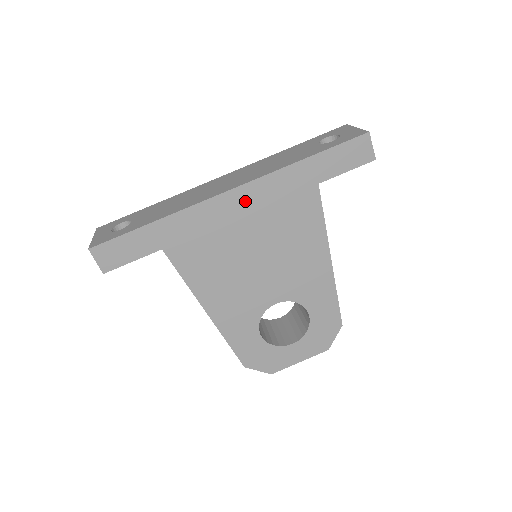
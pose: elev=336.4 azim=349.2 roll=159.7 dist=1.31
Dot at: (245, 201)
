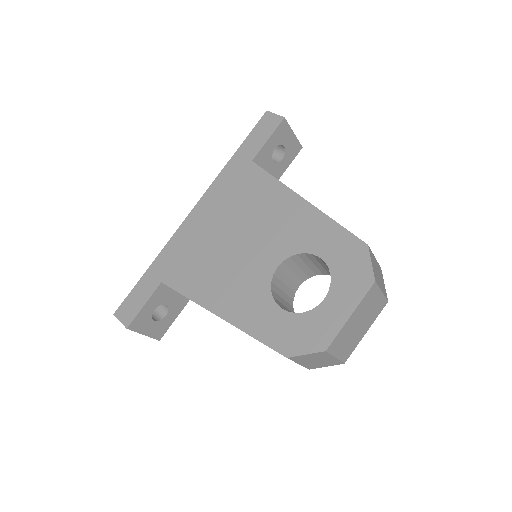
Dot at: (205, 209)
